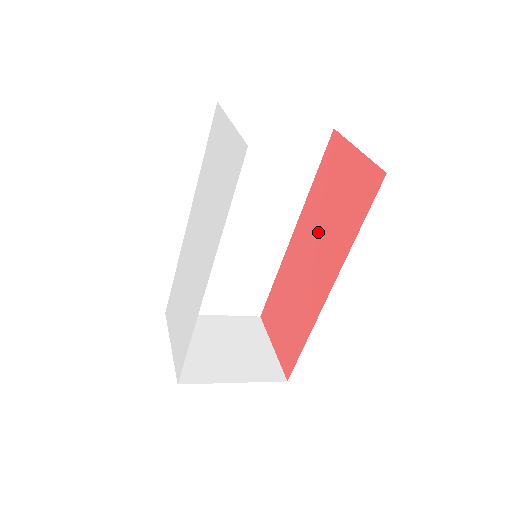
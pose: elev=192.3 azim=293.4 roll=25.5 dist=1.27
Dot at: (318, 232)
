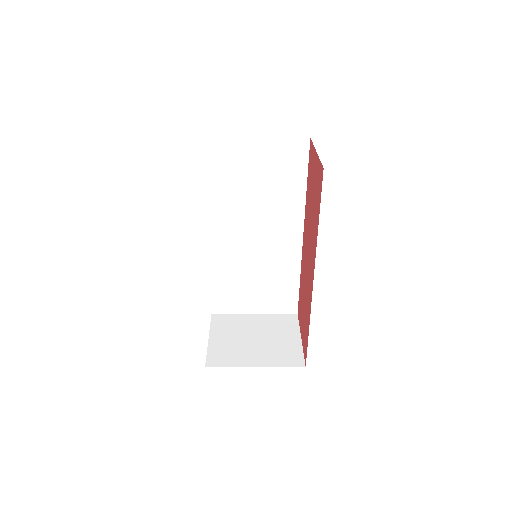
Dot at: (309, 229)
